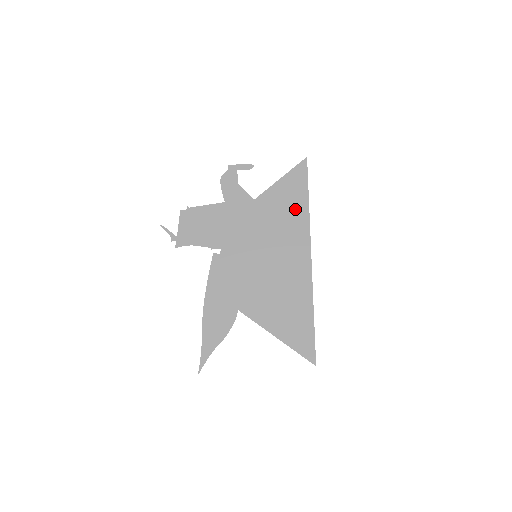
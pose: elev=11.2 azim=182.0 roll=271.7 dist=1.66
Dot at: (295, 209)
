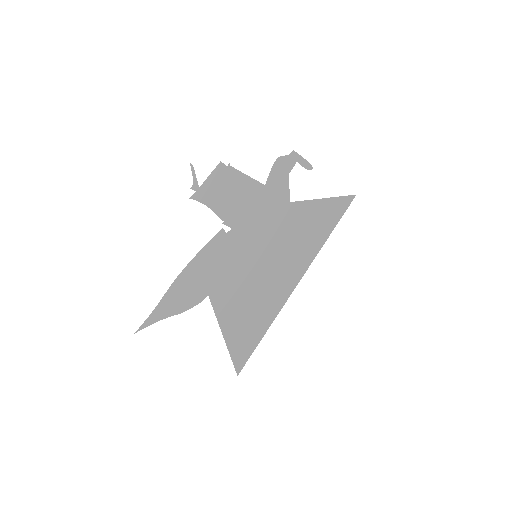
Dot at: (315, 235)
